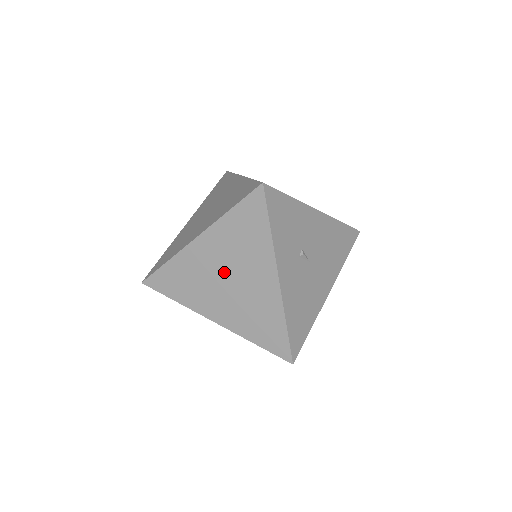
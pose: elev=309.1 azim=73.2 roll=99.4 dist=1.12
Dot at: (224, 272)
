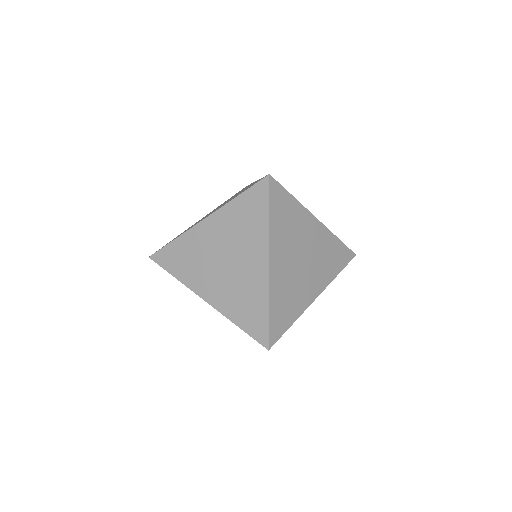
Dot at: occluded
